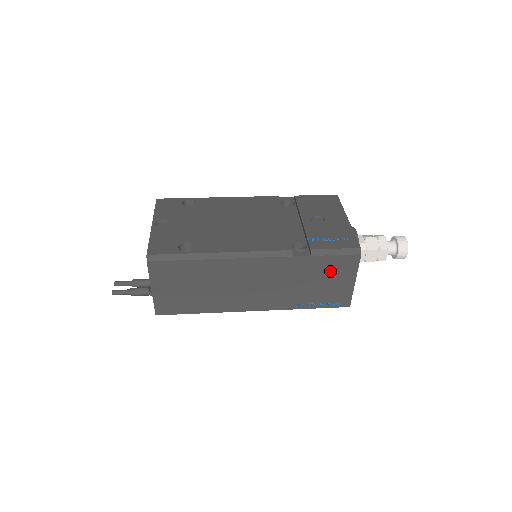
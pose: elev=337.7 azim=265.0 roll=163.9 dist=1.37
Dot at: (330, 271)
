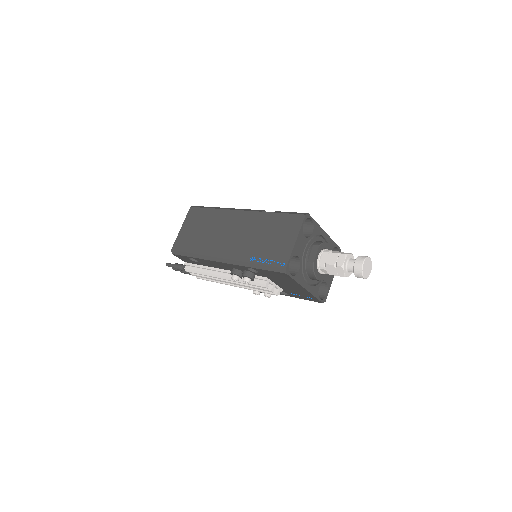
Dot at: (281, 228)
